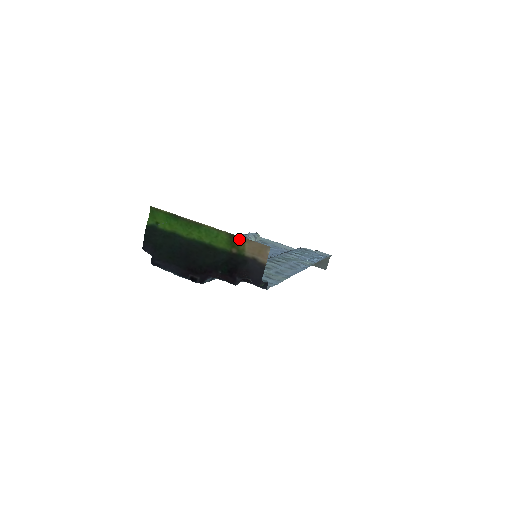
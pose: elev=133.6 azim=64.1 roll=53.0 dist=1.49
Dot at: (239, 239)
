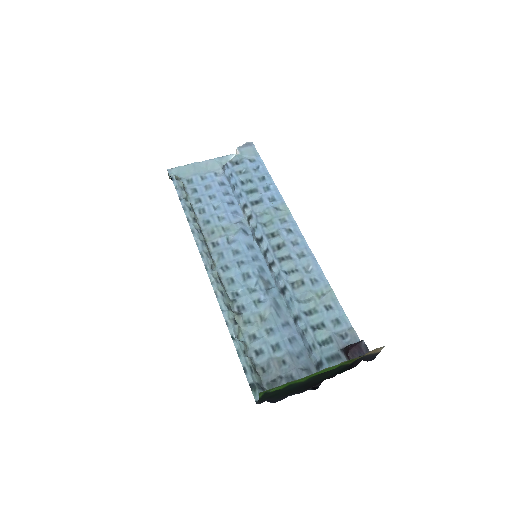
Dot at: occluded
